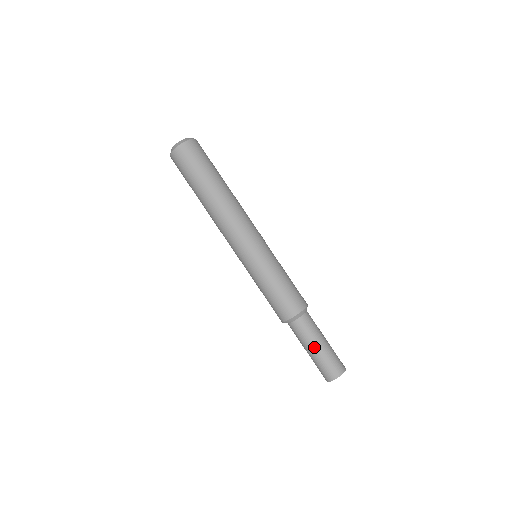
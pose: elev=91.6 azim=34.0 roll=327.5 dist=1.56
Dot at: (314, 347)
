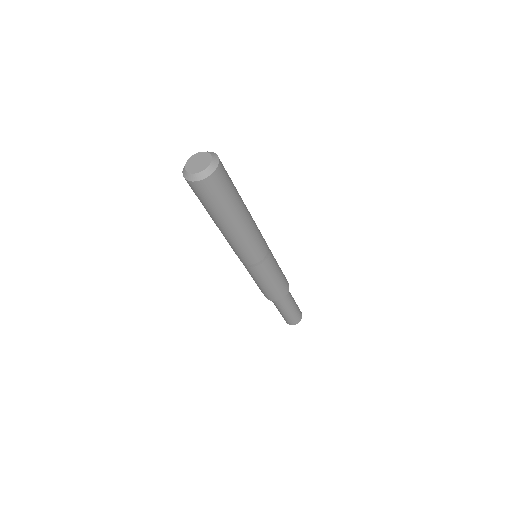
Dot at: (287, 311)
